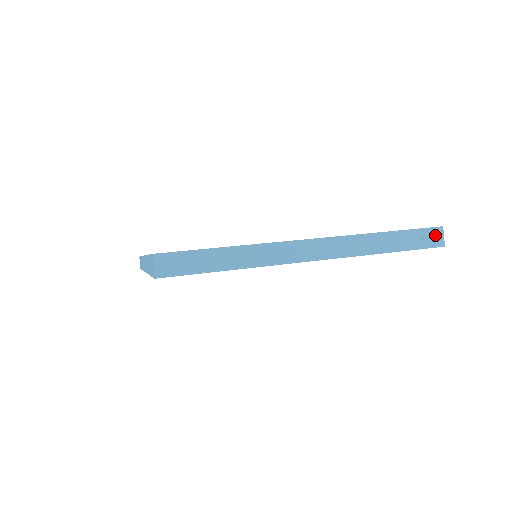
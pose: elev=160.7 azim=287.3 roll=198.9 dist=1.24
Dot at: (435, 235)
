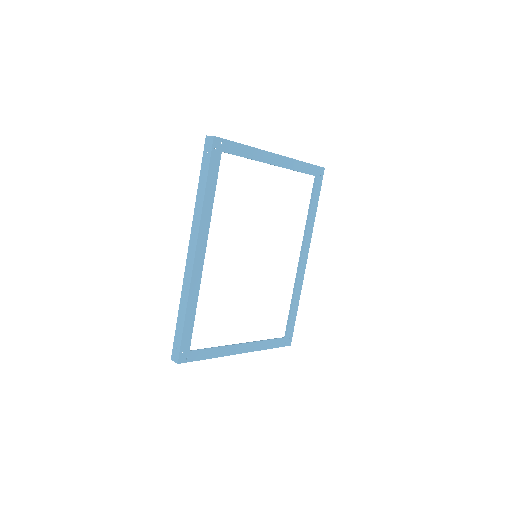
Dot at: occluded
